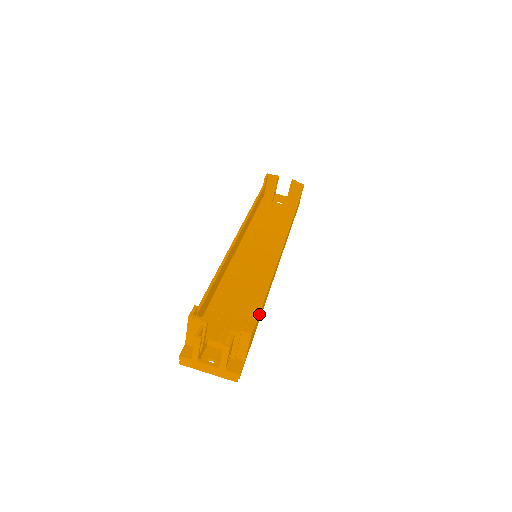
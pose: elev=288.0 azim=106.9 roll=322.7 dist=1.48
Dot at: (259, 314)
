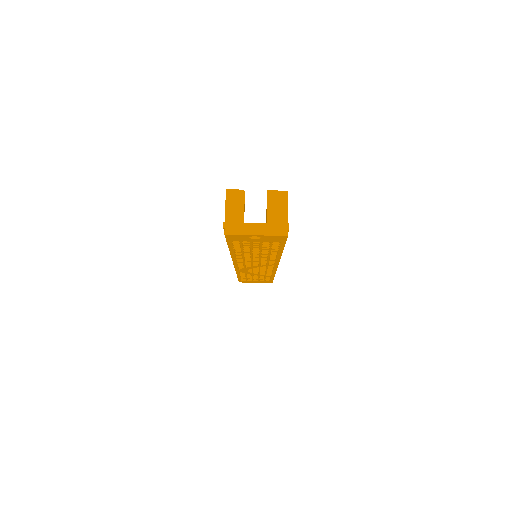
Dot at: occluded
